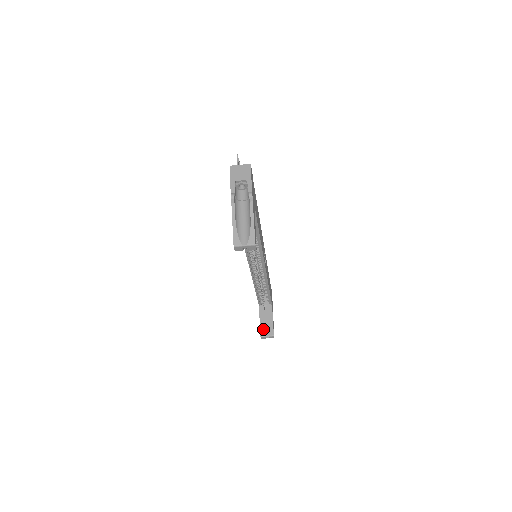
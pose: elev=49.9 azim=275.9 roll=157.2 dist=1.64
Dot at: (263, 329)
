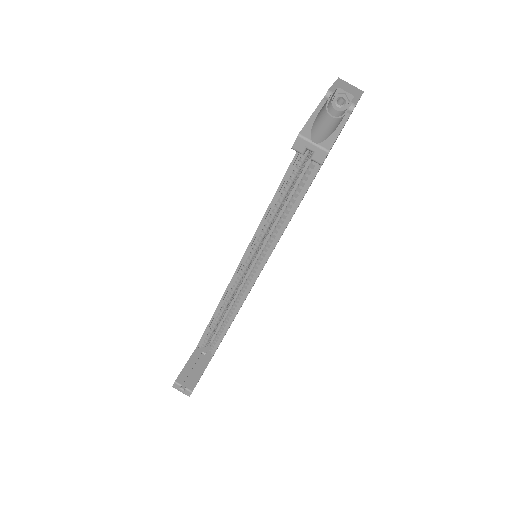
Dot at: (184, 375)
